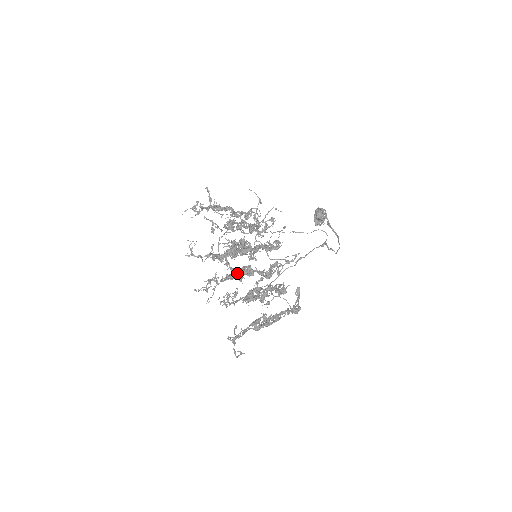
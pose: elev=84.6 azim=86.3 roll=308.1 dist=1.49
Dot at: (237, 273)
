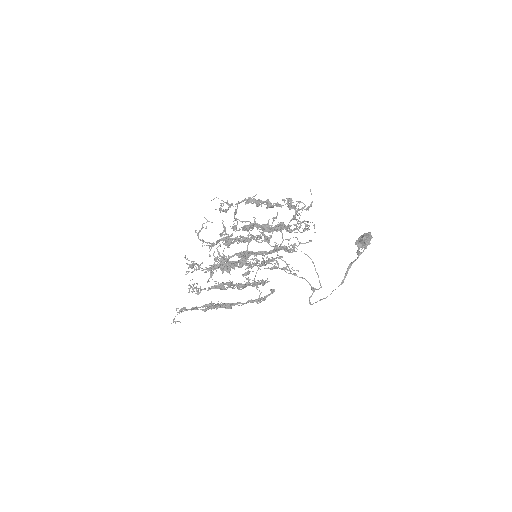
Dot at: occluded
